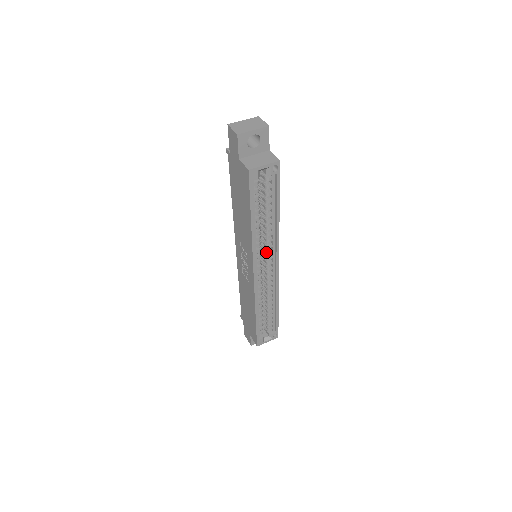
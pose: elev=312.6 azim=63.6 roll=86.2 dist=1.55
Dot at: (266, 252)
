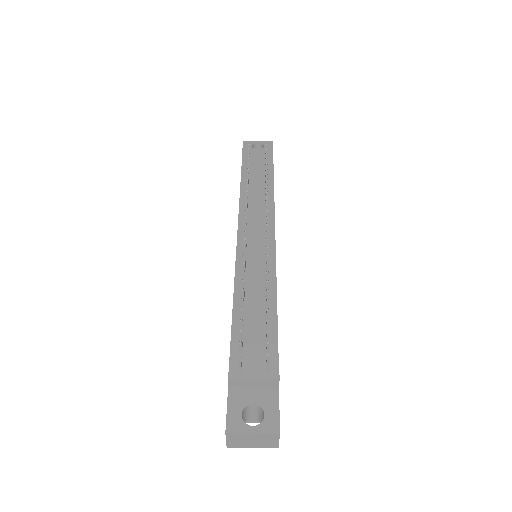
Dot at: occluded
